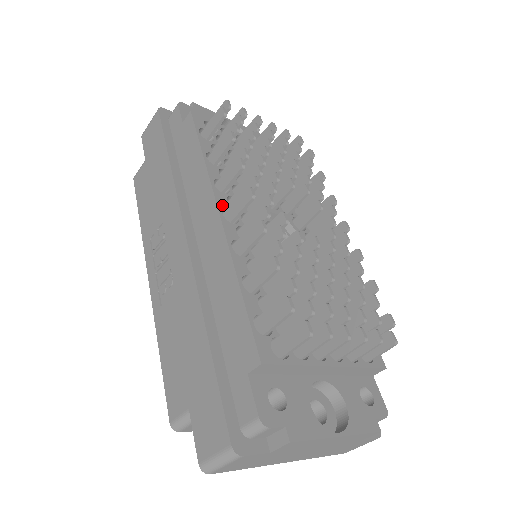
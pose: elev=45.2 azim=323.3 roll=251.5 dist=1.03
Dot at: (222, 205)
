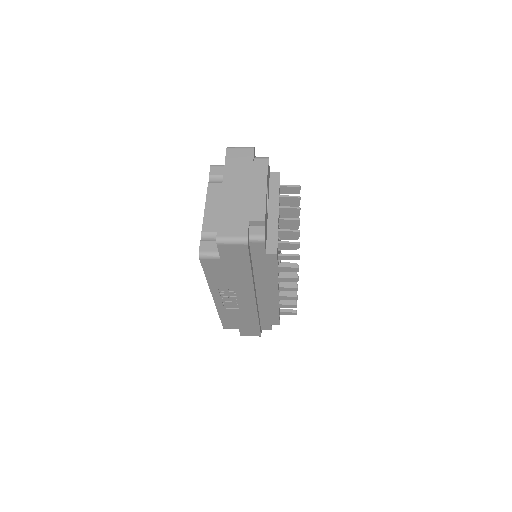
Dot at: occluded
